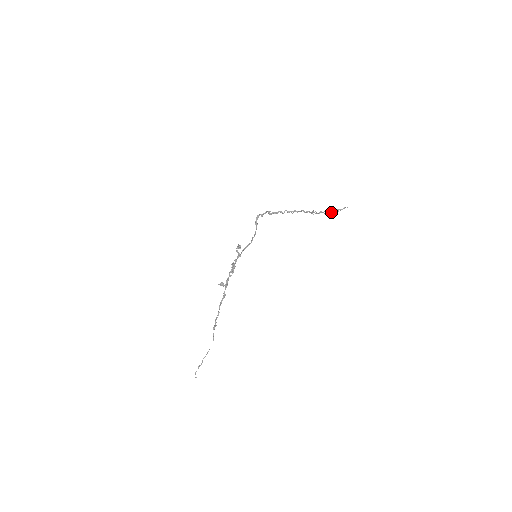
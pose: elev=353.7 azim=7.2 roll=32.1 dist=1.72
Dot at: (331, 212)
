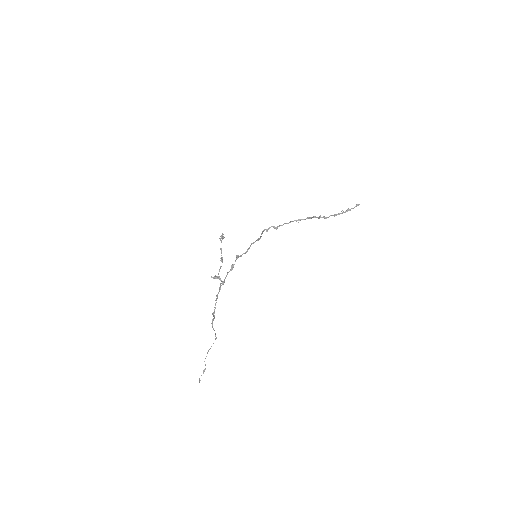
Dot at: occluded
